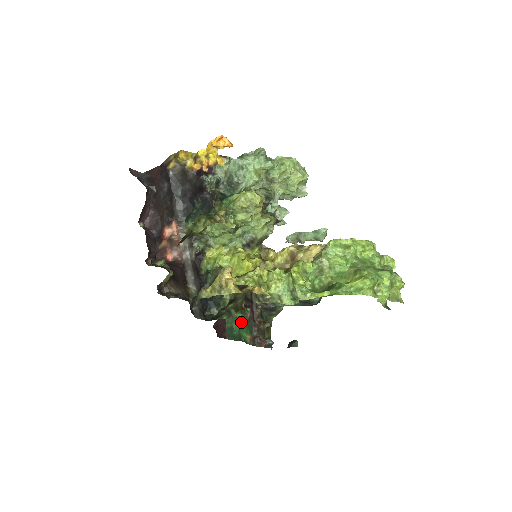
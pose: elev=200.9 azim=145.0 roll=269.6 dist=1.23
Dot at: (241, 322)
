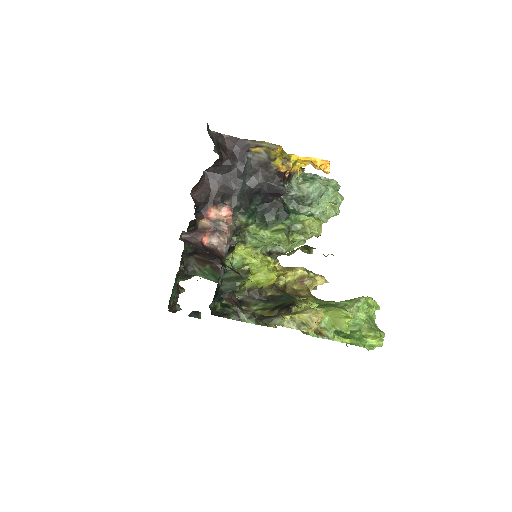
Dot at: occluded
